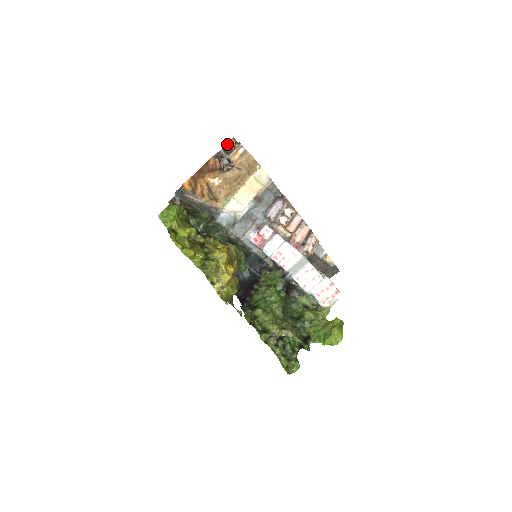
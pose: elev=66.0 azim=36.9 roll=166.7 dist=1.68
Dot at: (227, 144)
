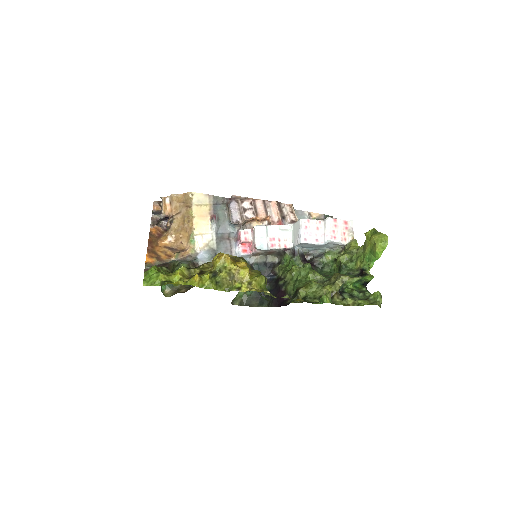
Dot at: (153, 211)
